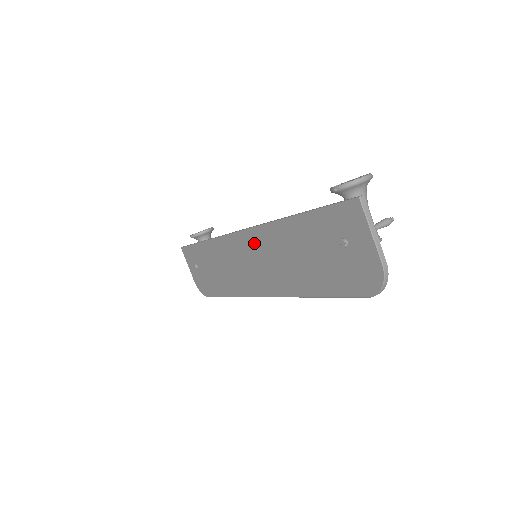
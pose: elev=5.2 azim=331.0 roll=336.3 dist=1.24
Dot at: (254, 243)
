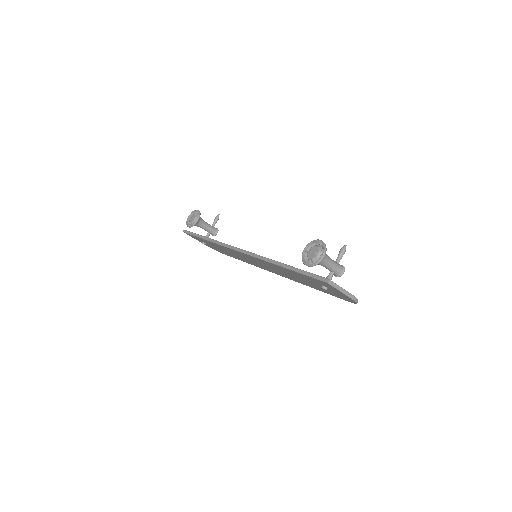
Dot at: (254, 259)
